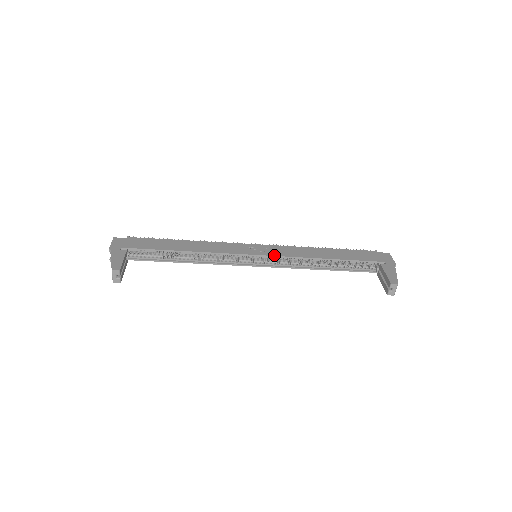
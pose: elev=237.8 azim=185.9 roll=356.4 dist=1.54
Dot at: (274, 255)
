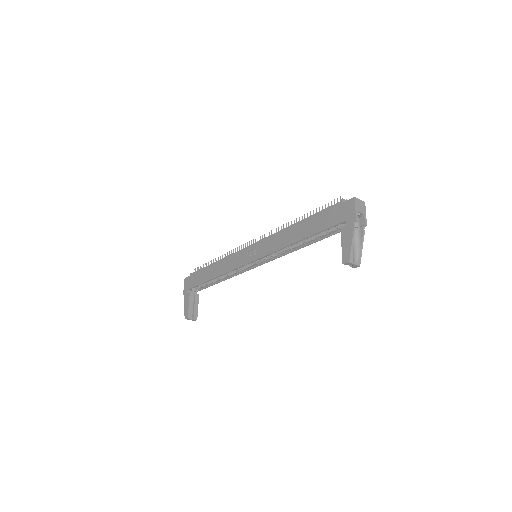
Dot at: (260, 257)
